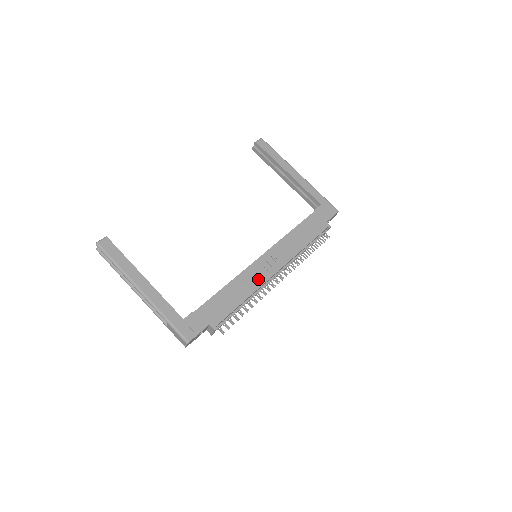
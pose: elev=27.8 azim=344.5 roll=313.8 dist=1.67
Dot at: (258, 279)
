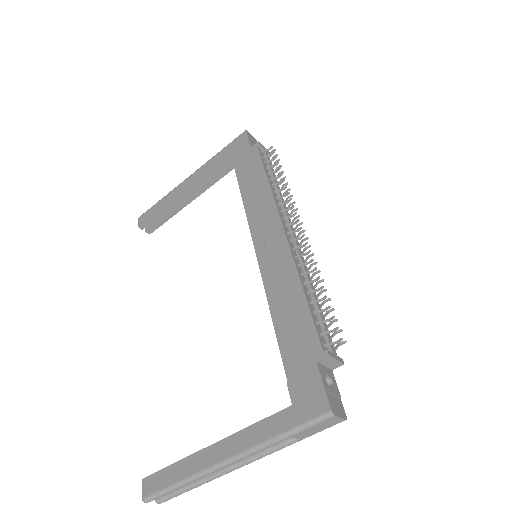
Dot at: (281, 259)
